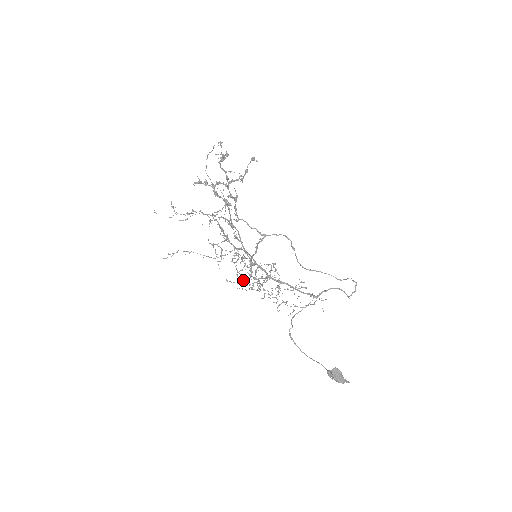
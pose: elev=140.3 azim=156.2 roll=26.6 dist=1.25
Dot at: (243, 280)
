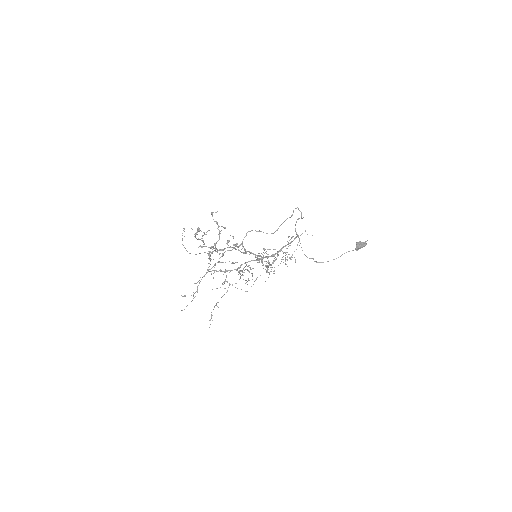
Dot at: occluded
